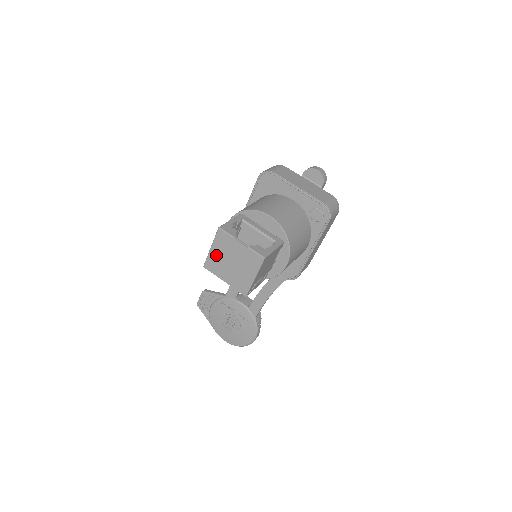
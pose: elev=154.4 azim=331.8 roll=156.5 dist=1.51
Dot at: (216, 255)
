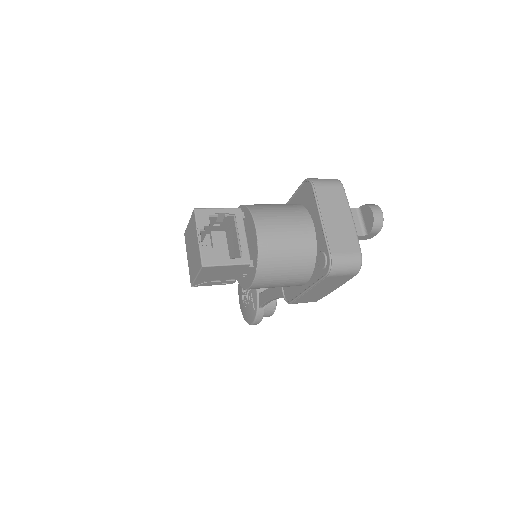
Dot at: (189, 231)
